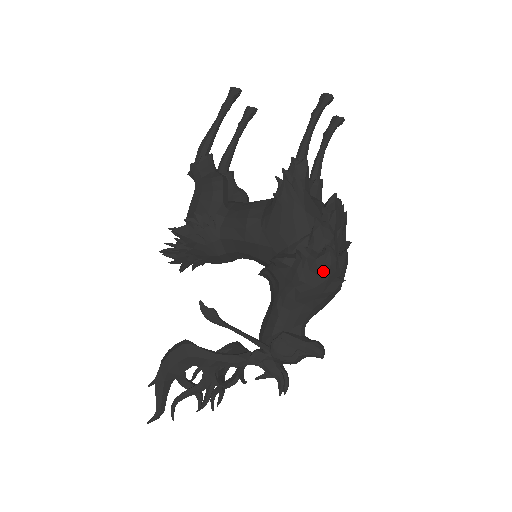
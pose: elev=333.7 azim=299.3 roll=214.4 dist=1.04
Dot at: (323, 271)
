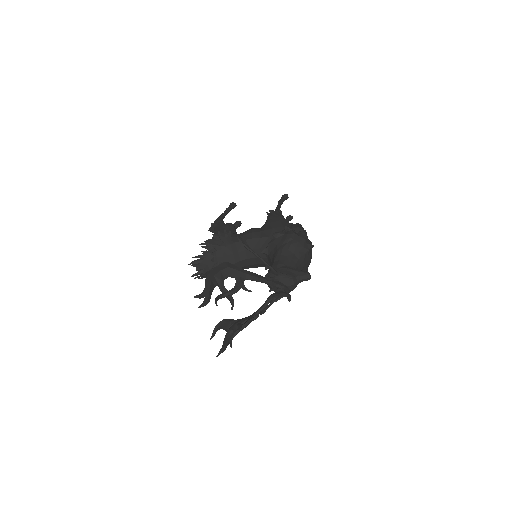
Dot at: (302, 236)
